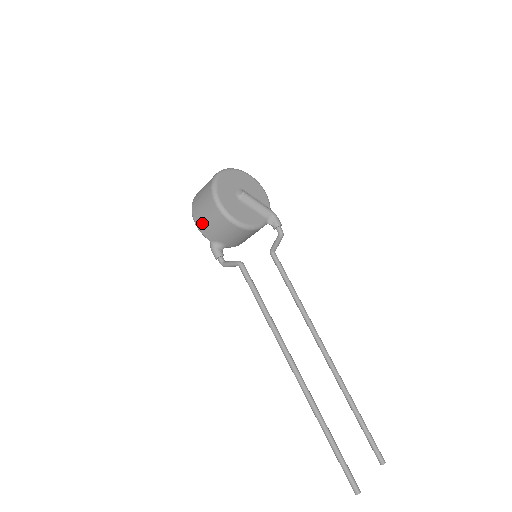
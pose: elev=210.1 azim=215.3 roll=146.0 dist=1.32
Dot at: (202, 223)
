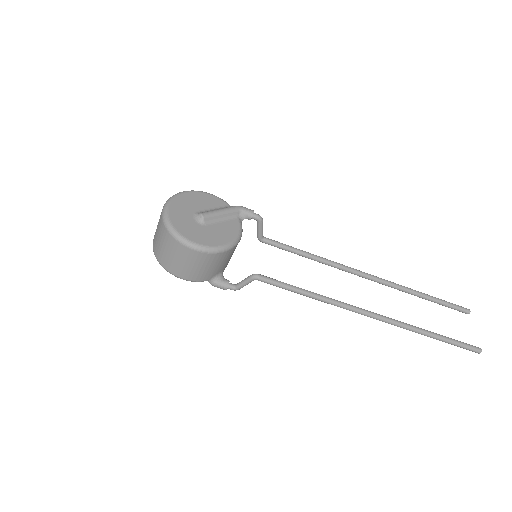
Dot at: (190, 274)
